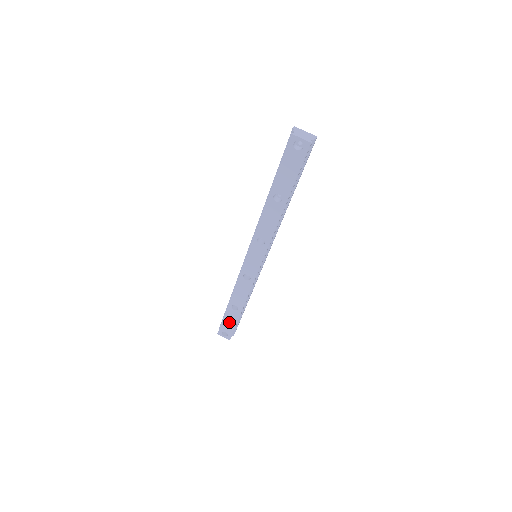
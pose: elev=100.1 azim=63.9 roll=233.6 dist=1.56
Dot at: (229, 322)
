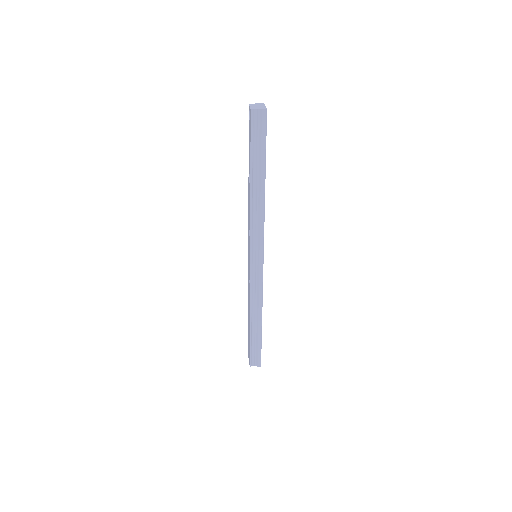
Dot at: occluded
